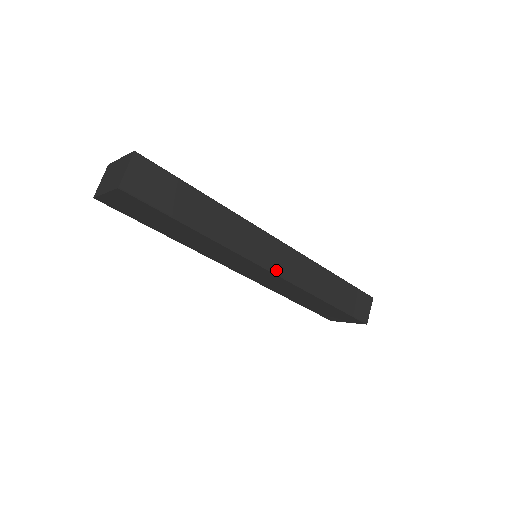
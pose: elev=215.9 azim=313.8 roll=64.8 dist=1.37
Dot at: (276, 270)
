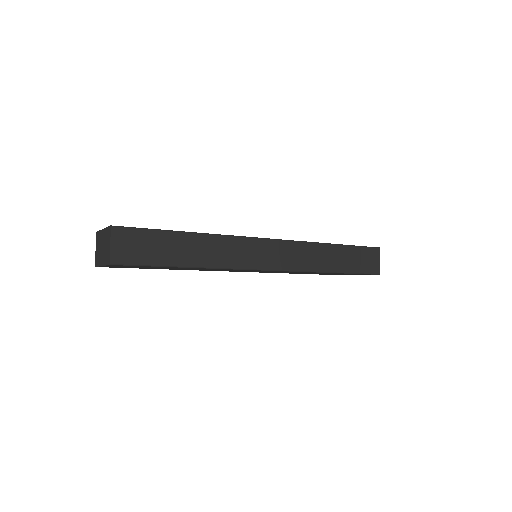
Dot at: (276, 267)
